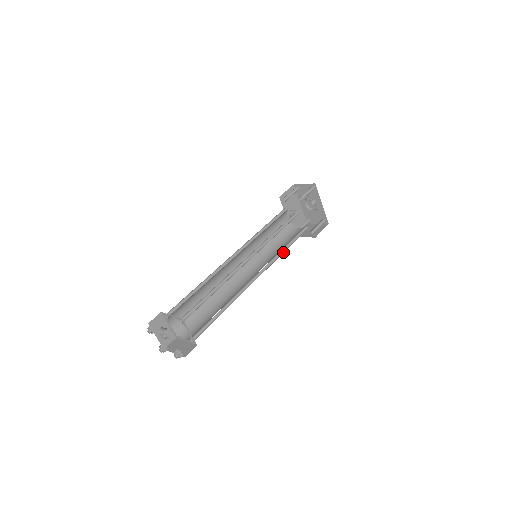
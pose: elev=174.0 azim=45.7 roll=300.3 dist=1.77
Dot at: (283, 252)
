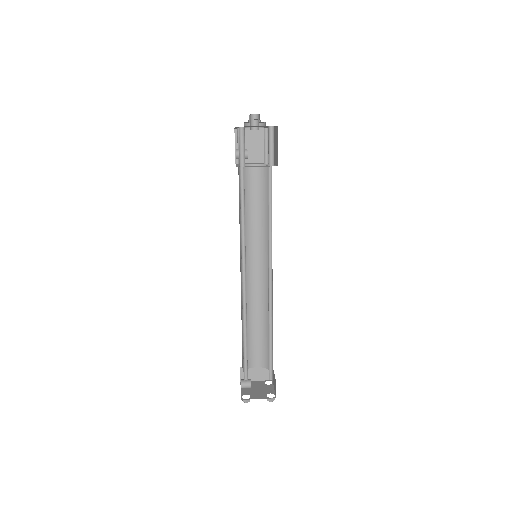
Dot at: occluded
